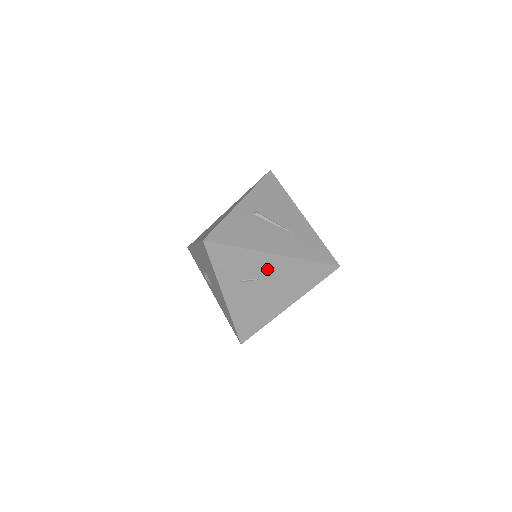
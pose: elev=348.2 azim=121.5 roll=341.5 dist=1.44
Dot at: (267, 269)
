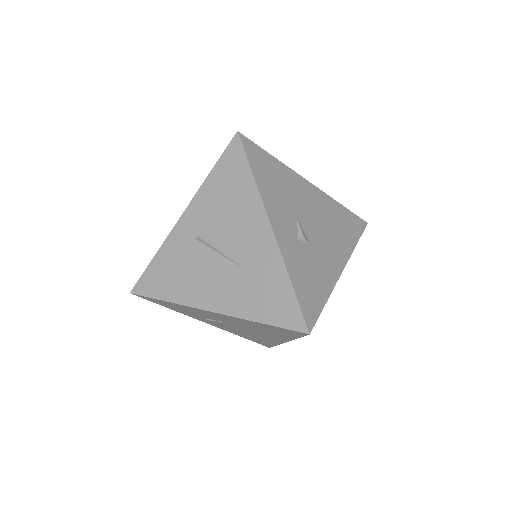
Dot at: (220, 318)
